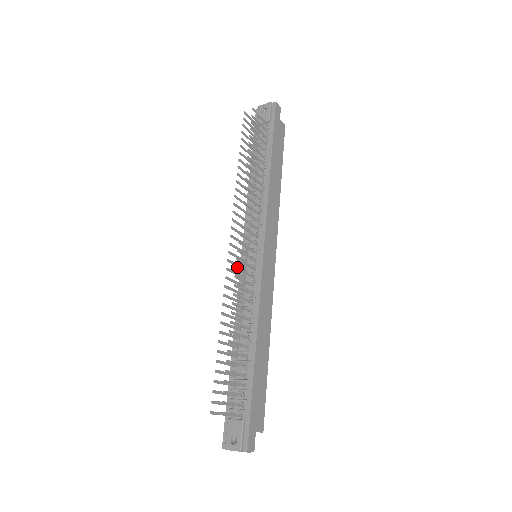
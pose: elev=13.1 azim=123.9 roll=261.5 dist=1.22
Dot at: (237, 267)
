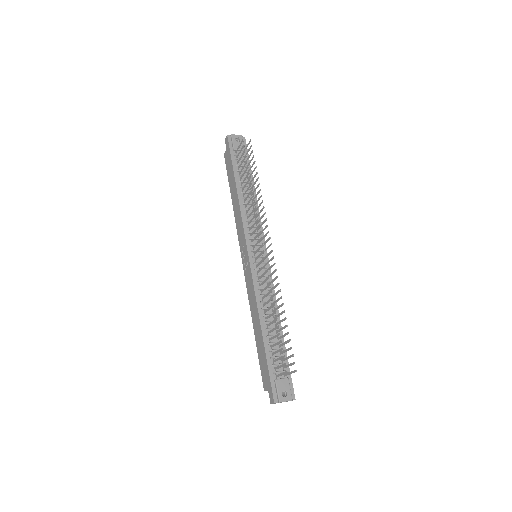
Dot at: (275, 263)
